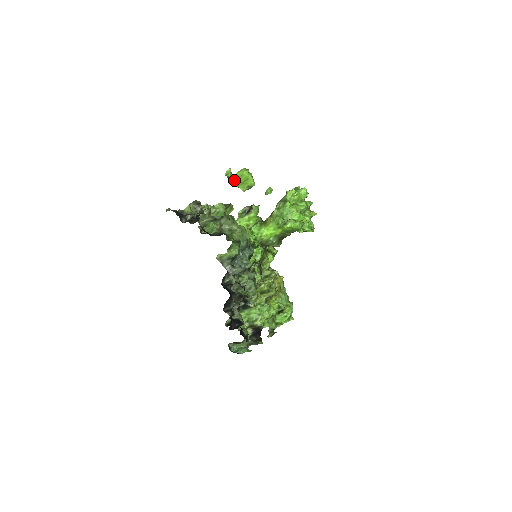
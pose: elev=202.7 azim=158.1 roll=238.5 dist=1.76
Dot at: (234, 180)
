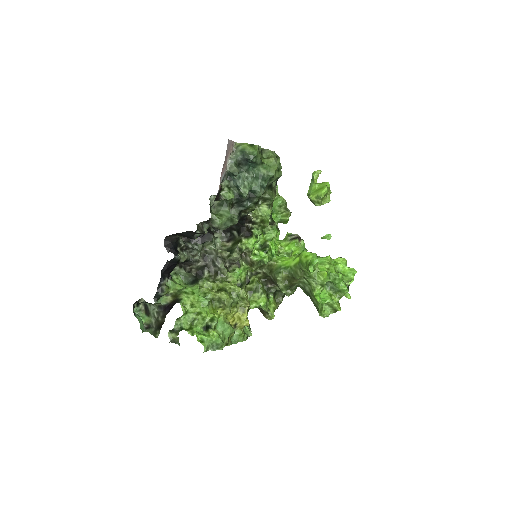
Dot at: (314, 184)
